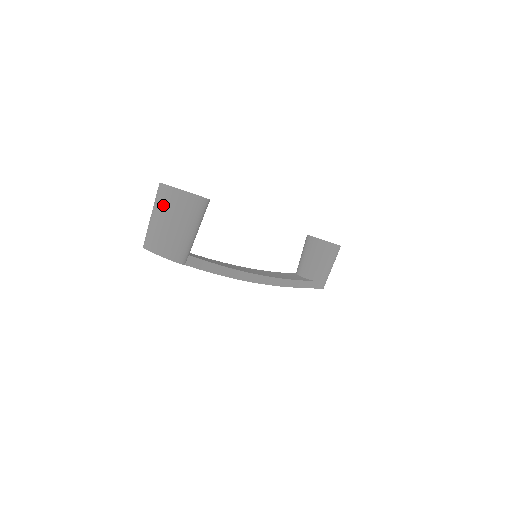
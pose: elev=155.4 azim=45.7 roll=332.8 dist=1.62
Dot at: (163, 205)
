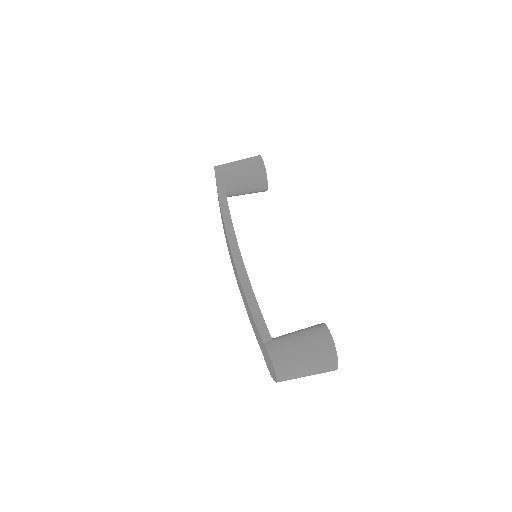
Dot at: occluded
